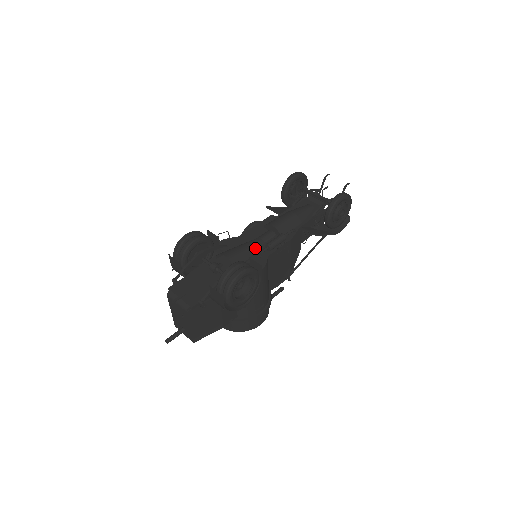
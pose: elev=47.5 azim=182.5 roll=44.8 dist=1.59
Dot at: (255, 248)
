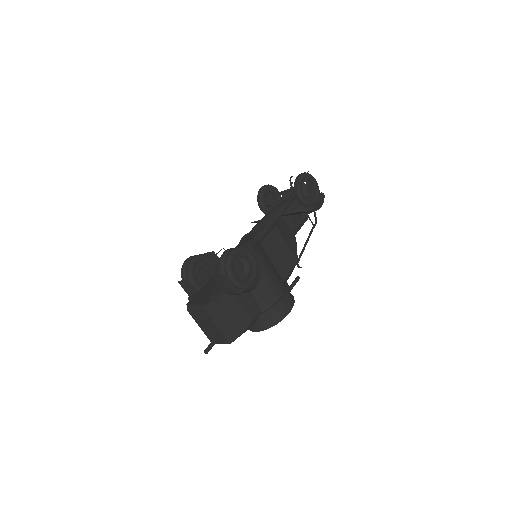
Dot at: occluded
